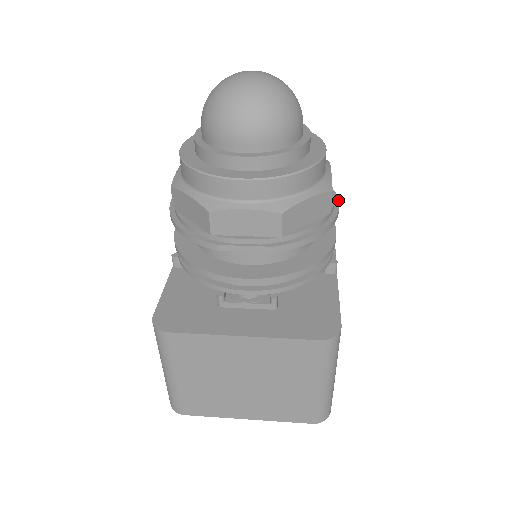
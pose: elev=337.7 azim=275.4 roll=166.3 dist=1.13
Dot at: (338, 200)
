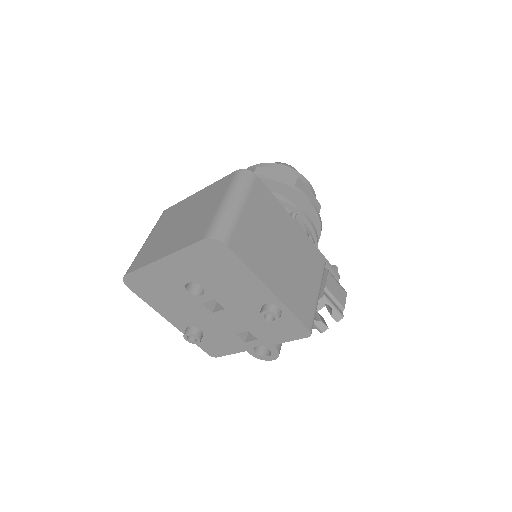
Dot at: (313, 203)
